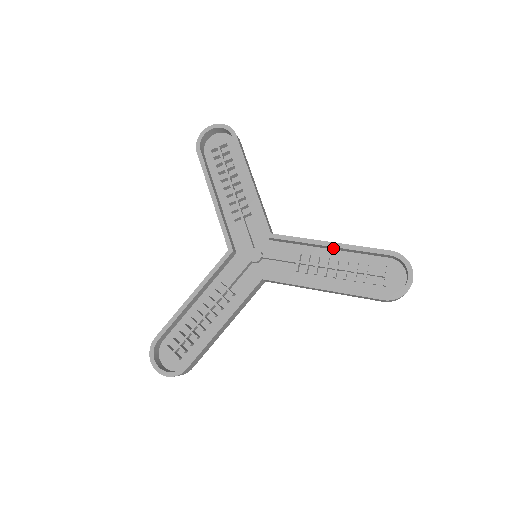
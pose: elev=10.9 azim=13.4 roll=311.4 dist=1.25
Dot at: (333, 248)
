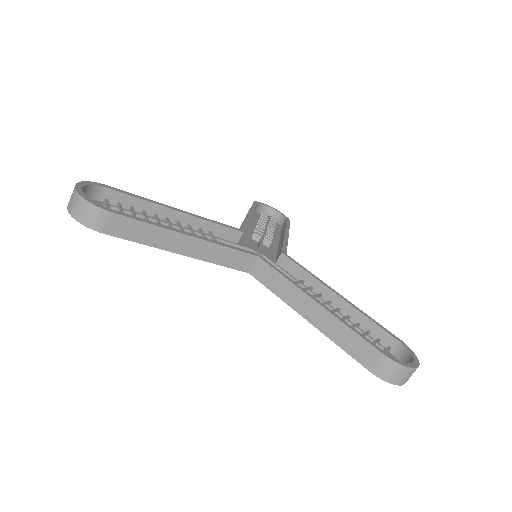
Dot at: (337, 304)
